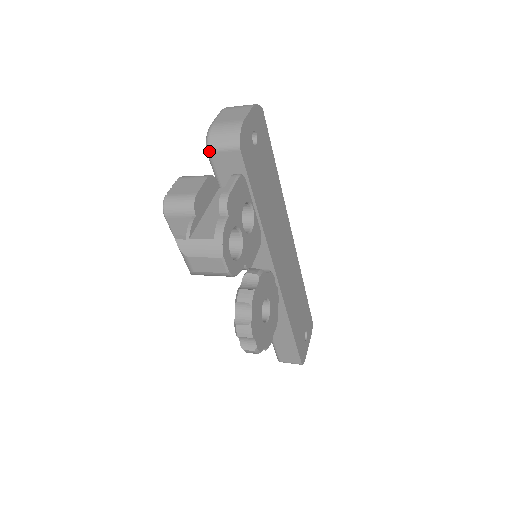
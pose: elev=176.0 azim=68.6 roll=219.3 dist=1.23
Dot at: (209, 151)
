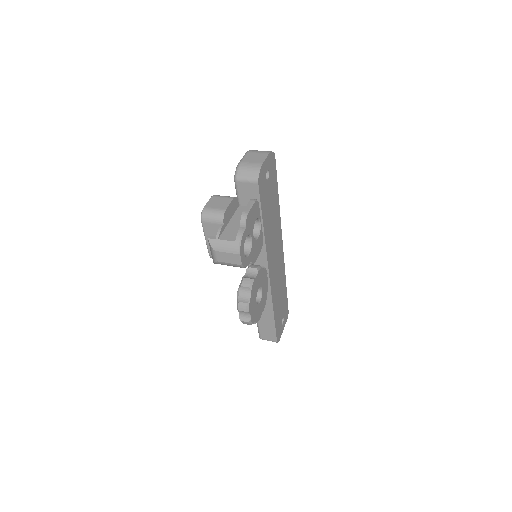
Dot at: (236, 181)
